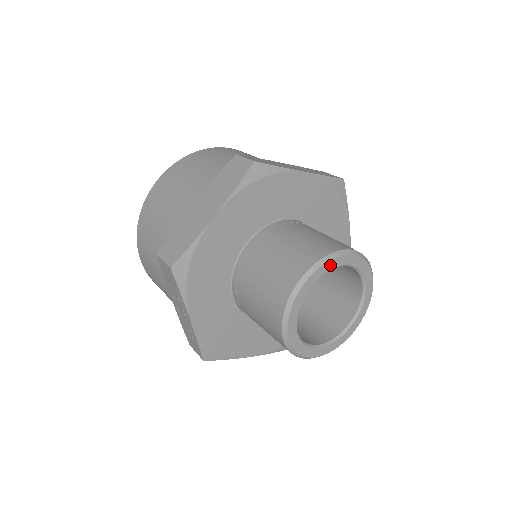
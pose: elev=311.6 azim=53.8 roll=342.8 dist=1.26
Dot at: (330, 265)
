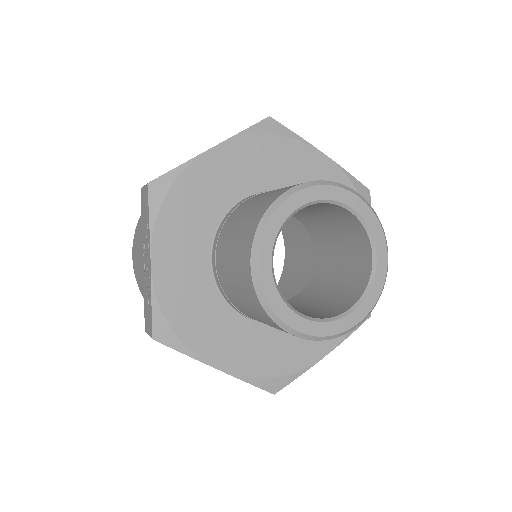
Dot at: (328, 192)
